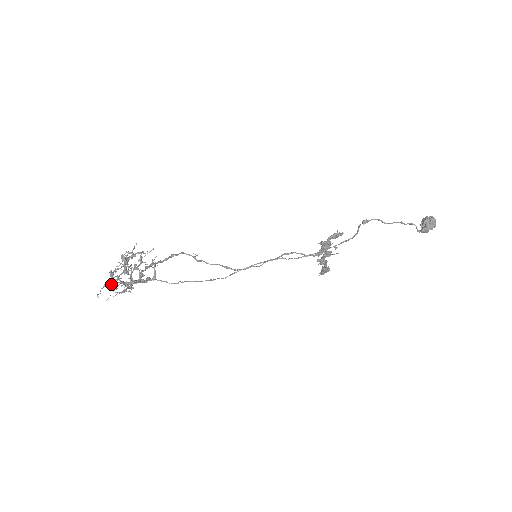
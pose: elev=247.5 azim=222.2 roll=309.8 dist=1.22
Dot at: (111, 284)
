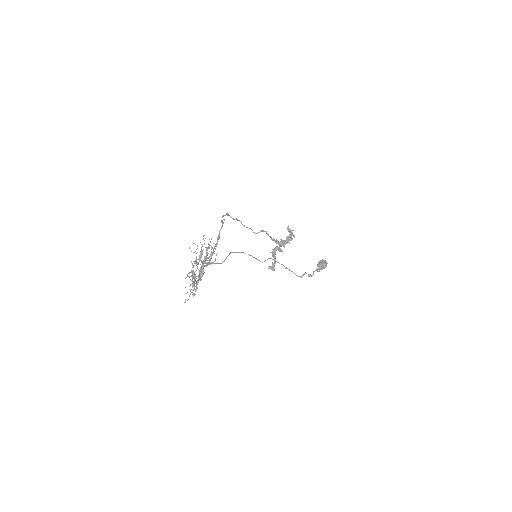
Dot at: occluded
